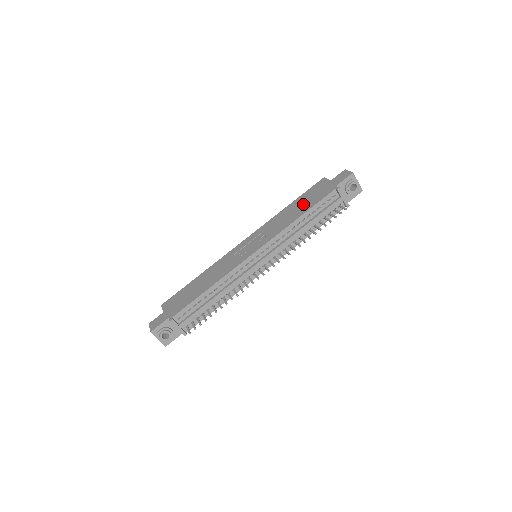
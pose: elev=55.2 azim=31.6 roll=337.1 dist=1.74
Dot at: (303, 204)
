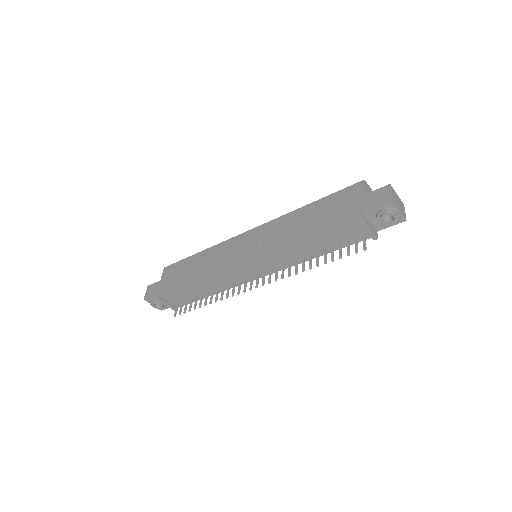
Dot at: (318, 217)
